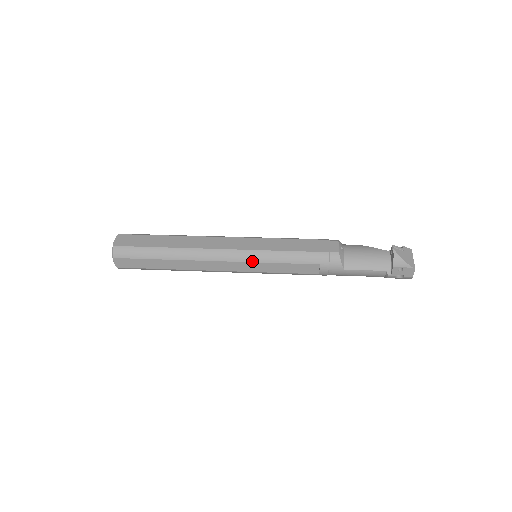
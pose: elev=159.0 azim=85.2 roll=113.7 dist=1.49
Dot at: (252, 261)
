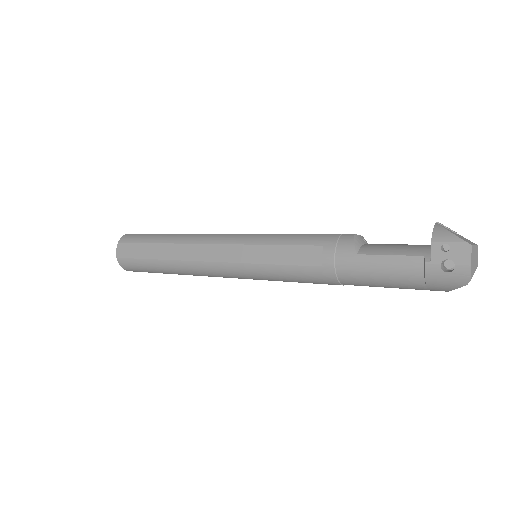
Dot at: (243, 243)
